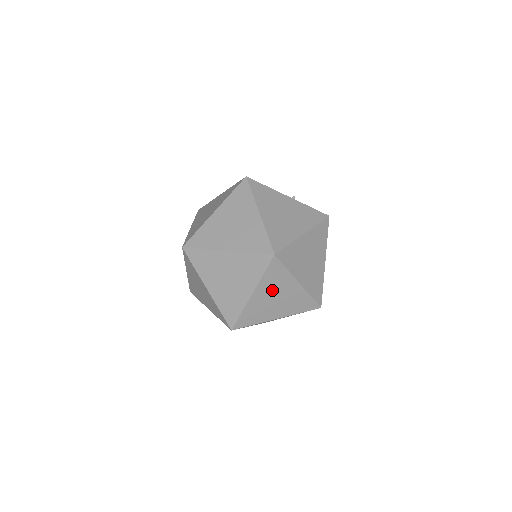
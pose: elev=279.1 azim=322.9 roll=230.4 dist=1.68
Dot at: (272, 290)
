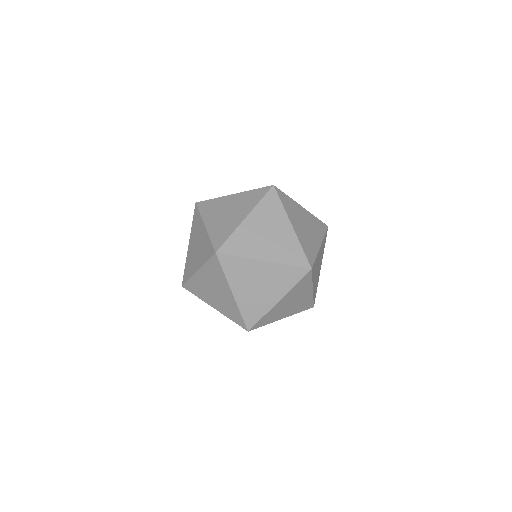
Dot at: (297, 218)
